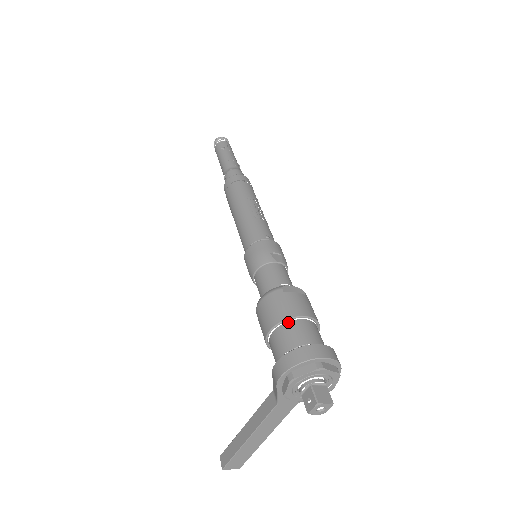
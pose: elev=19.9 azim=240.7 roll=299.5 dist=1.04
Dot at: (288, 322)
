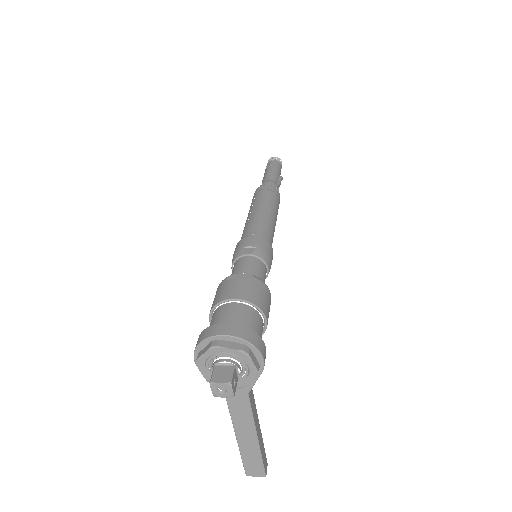
Dot at: (217, 308)
